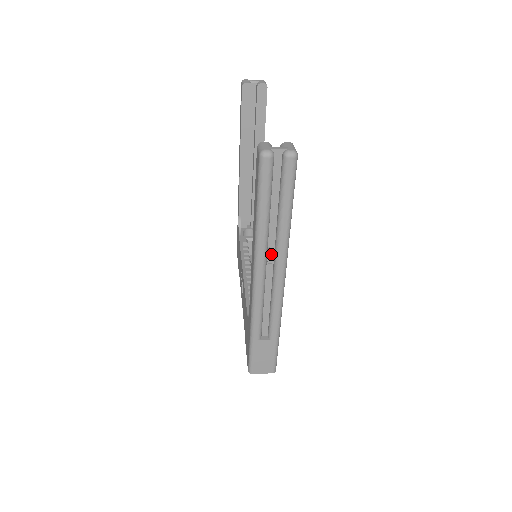
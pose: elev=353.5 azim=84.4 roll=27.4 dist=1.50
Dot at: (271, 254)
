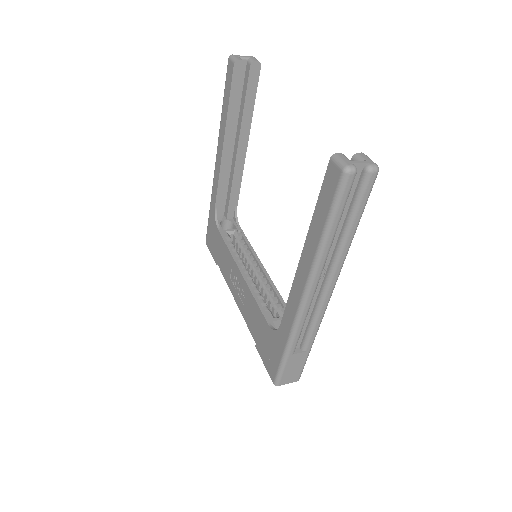
Dot at: (324, 270)
